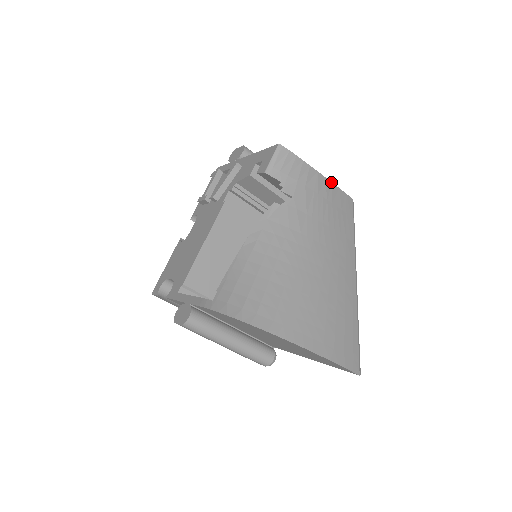
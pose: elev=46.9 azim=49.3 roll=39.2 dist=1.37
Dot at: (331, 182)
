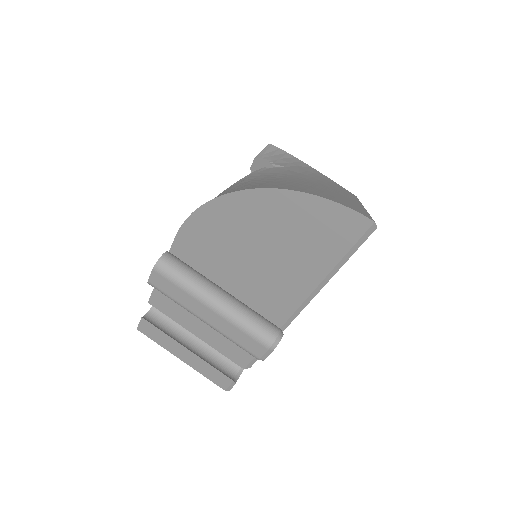
Dot at: (328, 178)
